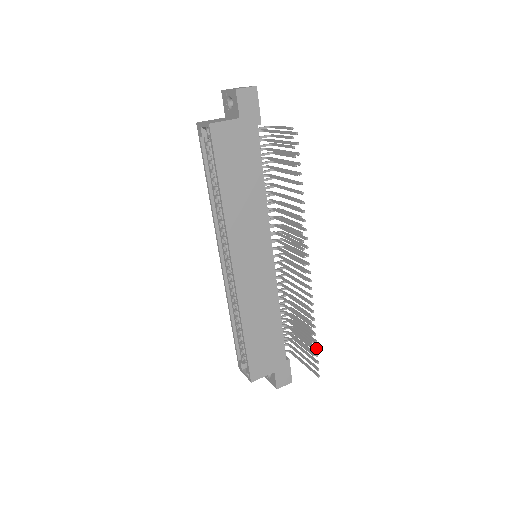
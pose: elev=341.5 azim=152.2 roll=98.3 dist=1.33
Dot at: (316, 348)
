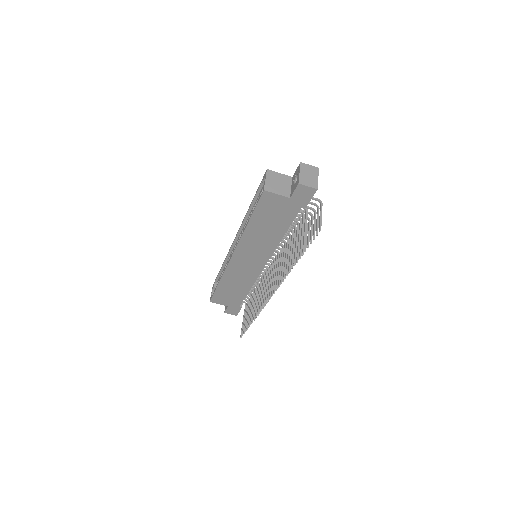
Dot at: (247, 329)
